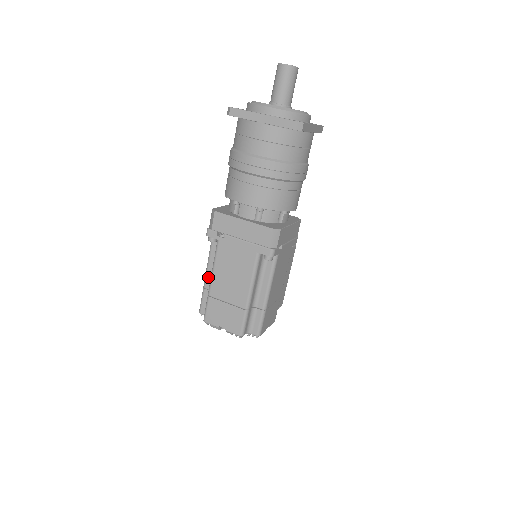
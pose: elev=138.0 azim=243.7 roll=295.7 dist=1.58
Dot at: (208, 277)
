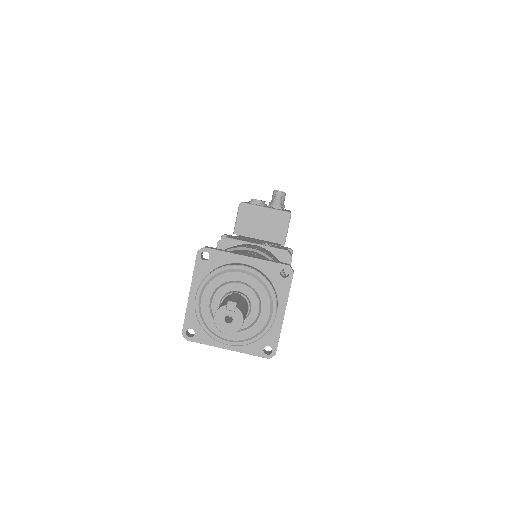
Dot at: occluded
